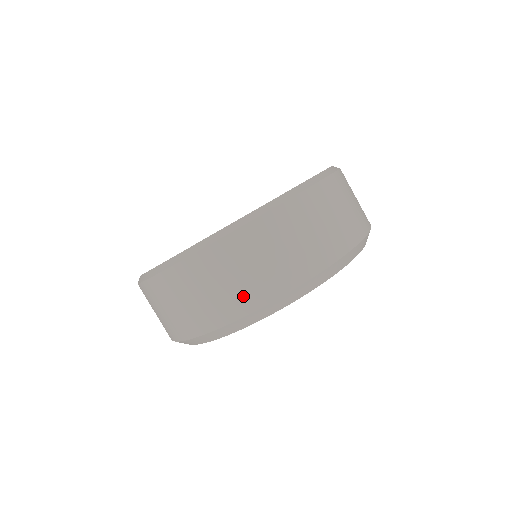
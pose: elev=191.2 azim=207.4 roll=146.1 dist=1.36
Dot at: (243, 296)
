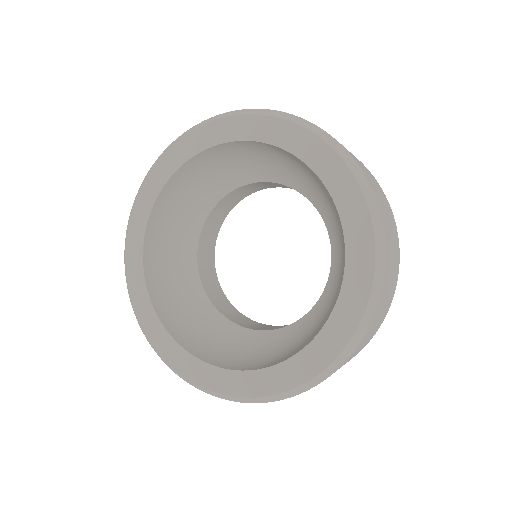
Dot at: occluded
